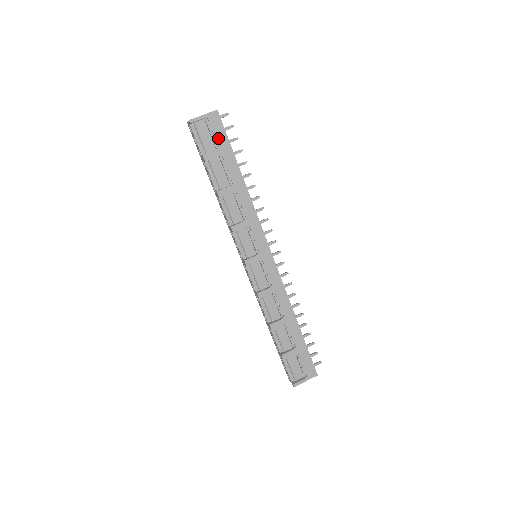
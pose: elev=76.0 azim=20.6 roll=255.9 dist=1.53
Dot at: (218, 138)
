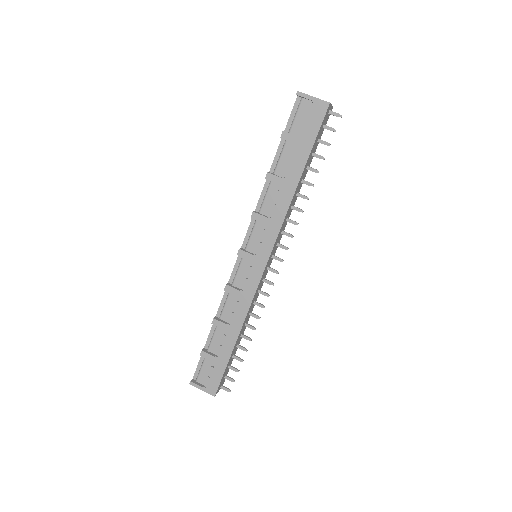
Dot at: (309, 128)
